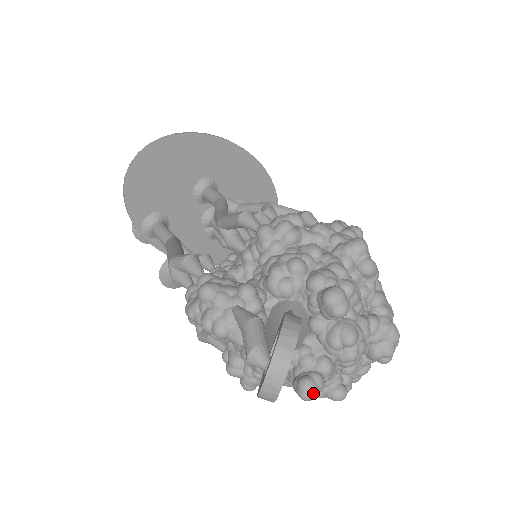
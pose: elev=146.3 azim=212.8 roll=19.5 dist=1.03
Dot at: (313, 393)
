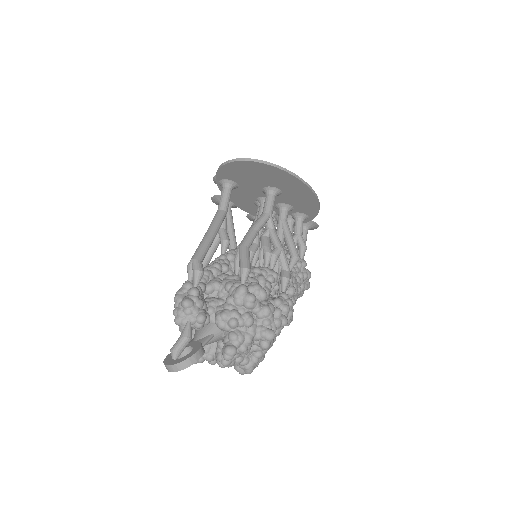
Dot at: (194, 363)
